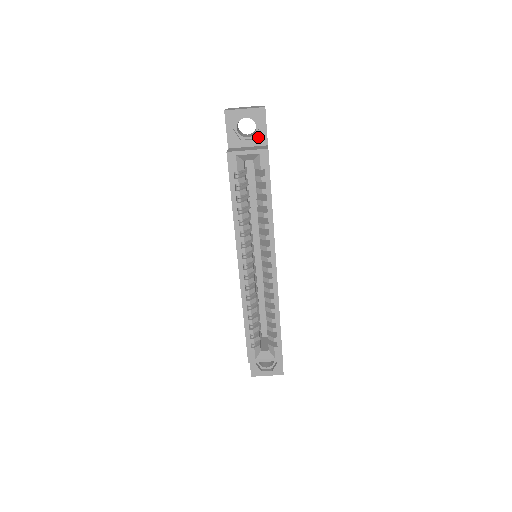
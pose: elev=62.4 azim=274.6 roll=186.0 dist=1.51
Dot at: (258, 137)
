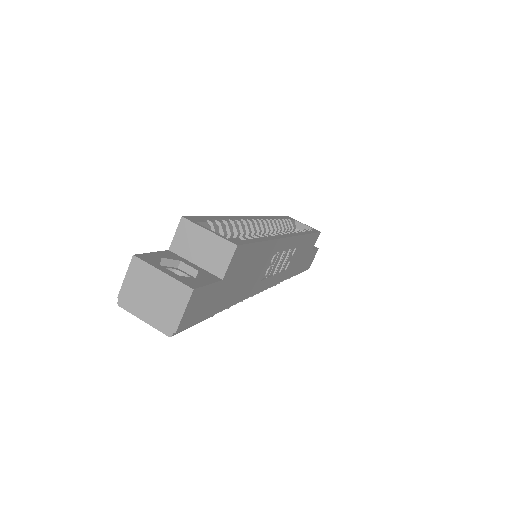
Dot at: occluded
